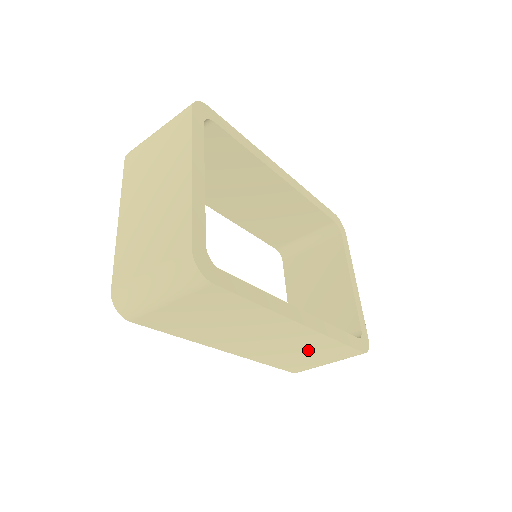
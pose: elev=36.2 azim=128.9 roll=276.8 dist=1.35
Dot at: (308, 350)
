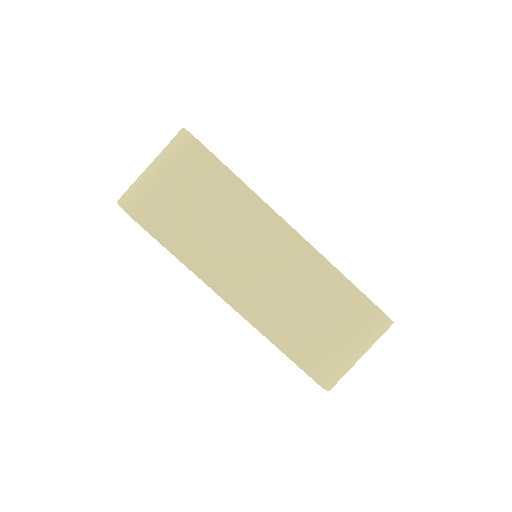
Dot at: (316, 301)
